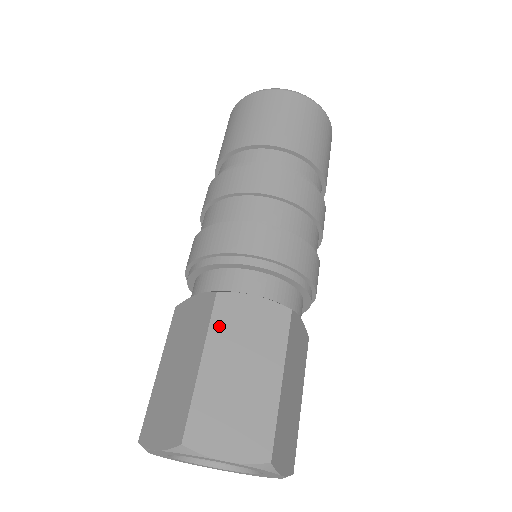
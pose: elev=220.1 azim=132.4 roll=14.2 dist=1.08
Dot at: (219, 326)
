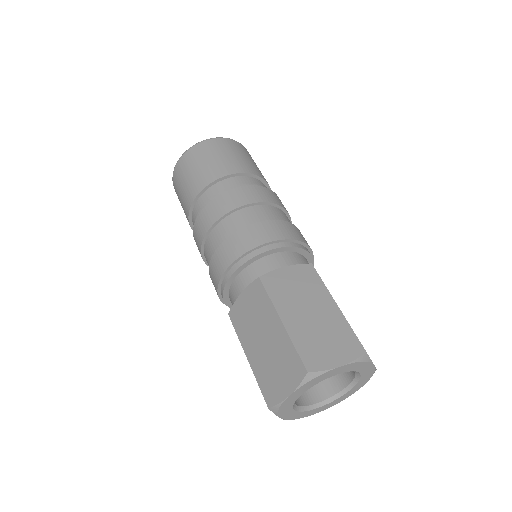
Dot at: occluded
